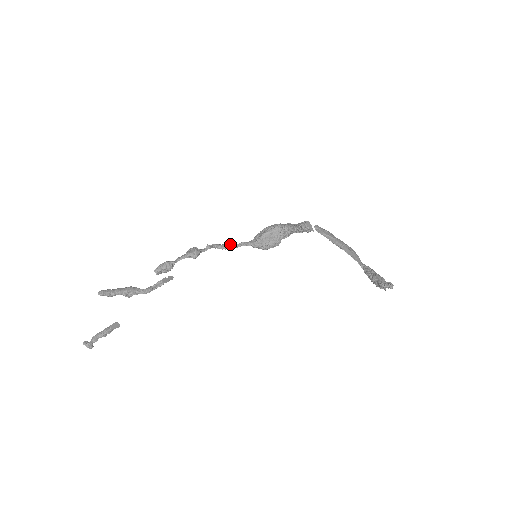
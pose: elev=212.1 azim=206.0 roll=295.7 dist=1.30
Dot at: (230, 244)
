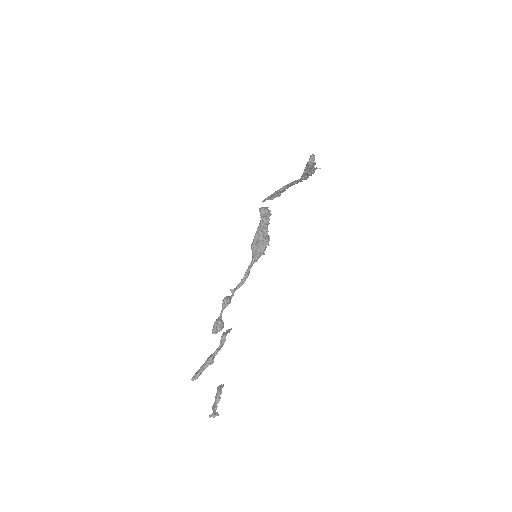
Dot at: (244, 276)
